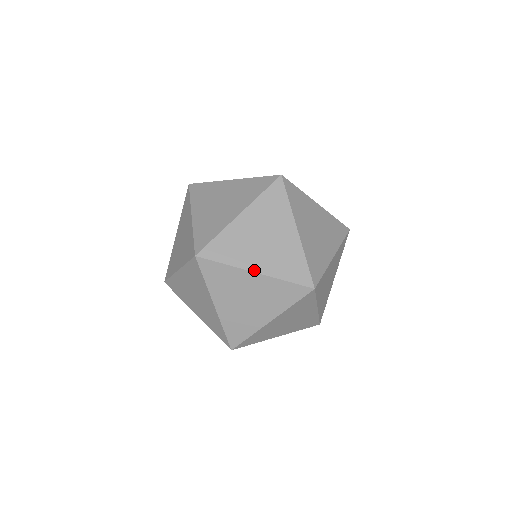
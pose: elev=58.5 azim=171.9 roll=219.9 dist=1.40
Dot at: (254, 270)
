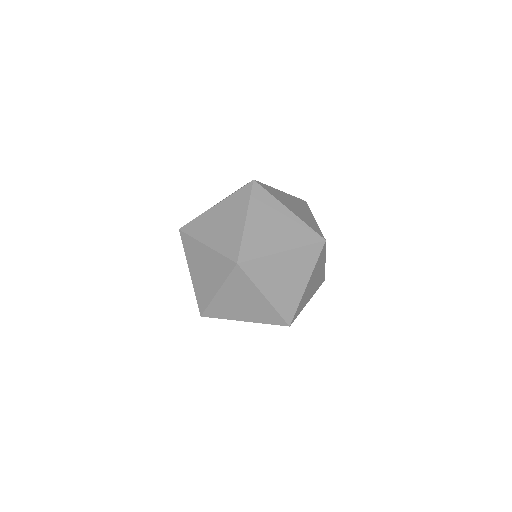
Dot at: (206, 243)
